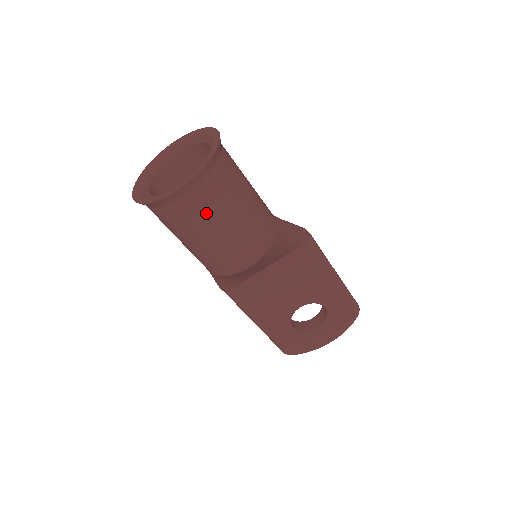
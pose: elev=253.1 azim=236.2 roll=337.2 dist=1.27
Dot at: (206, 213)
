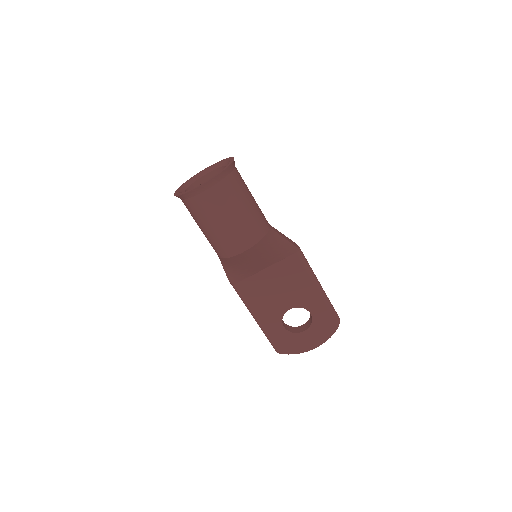
Dot at: (217, 206)
